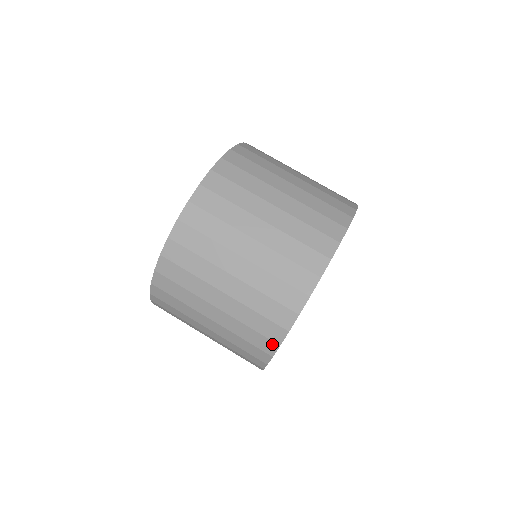
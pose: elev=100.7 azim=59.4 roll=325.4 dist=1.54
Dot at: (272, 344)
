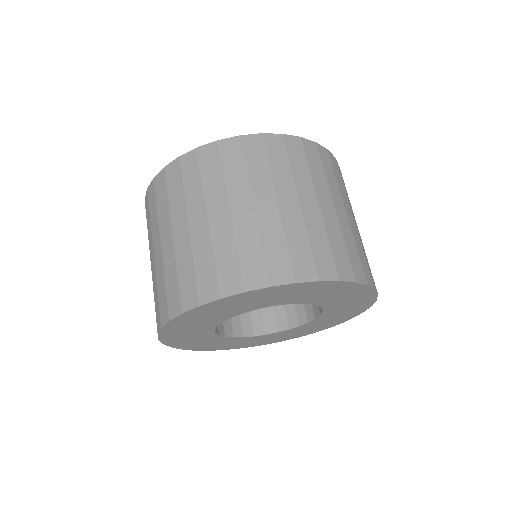
Dot at: (264, 279)
